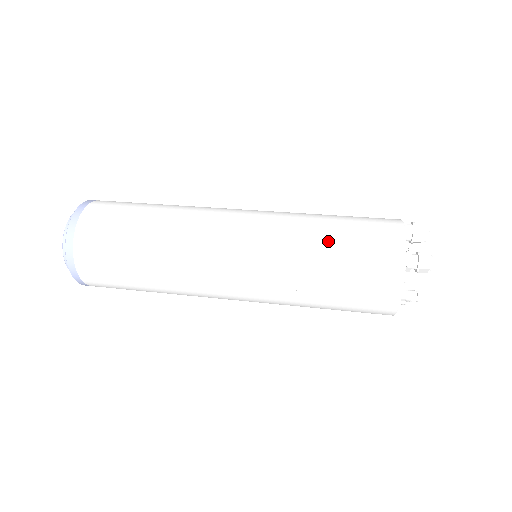
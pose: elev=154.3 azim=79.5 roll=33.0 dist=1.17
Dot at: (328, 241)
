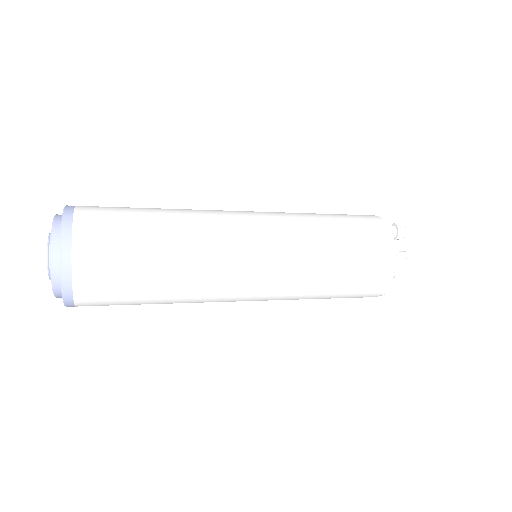
Dot at: (328, 217)
